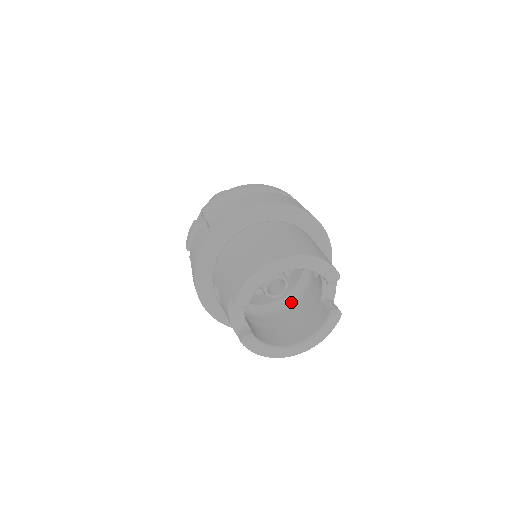
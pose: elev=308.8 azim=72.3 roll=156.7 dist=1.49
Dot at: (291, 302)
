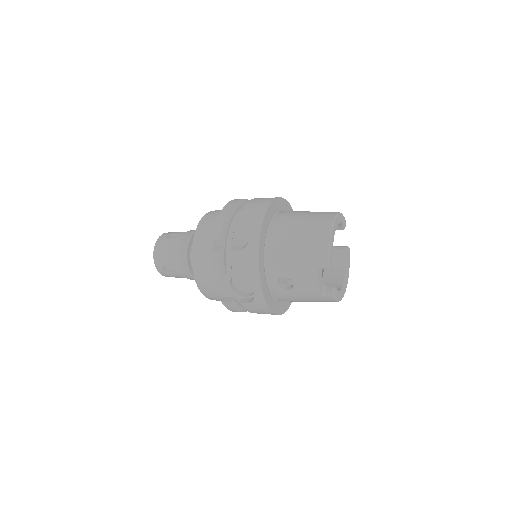
Dot at: occluded
